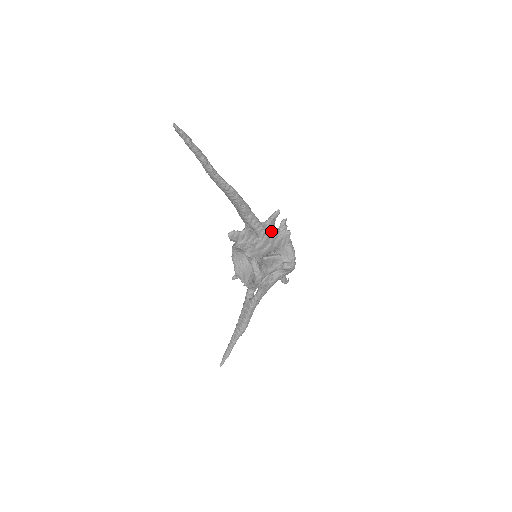
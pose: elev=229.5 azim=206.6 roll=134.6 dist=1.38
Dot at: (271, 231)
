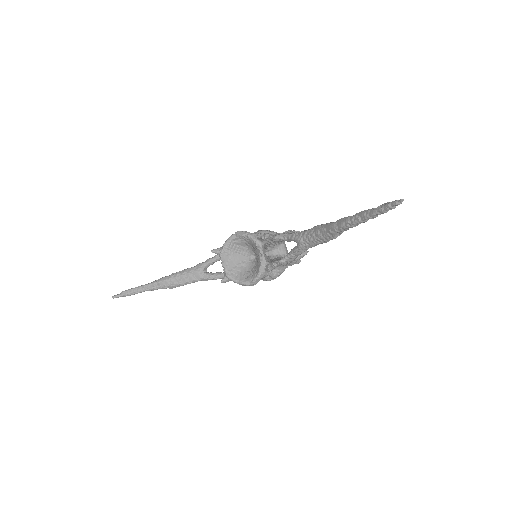
Dot at: (281, 242)
